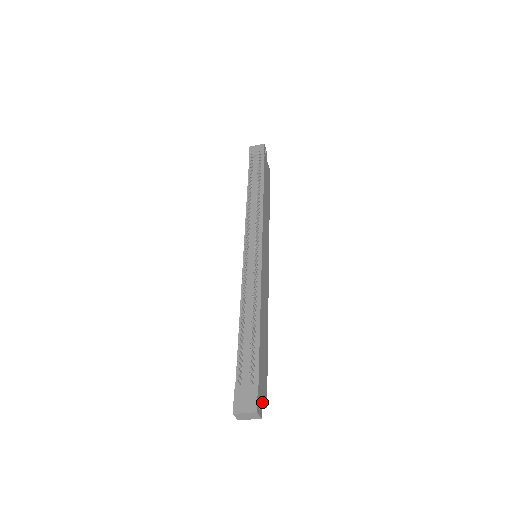
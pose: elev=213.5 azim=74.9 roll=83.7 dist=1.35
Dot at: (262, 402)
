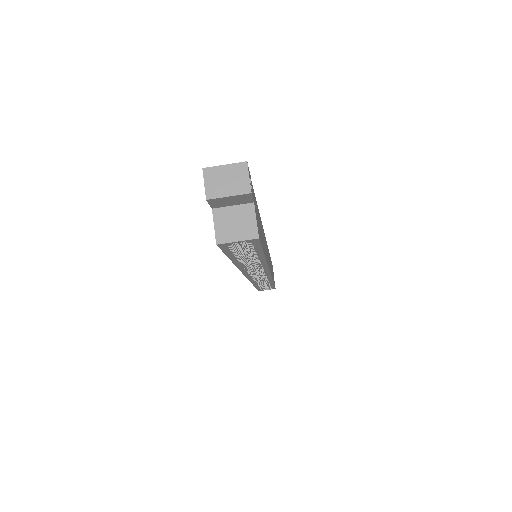
Dot at: (253, 210)
